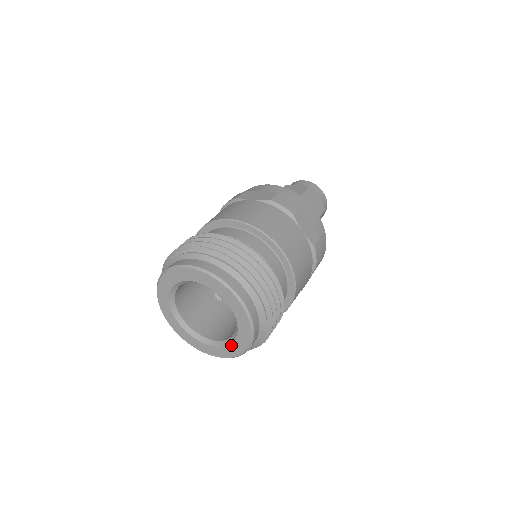
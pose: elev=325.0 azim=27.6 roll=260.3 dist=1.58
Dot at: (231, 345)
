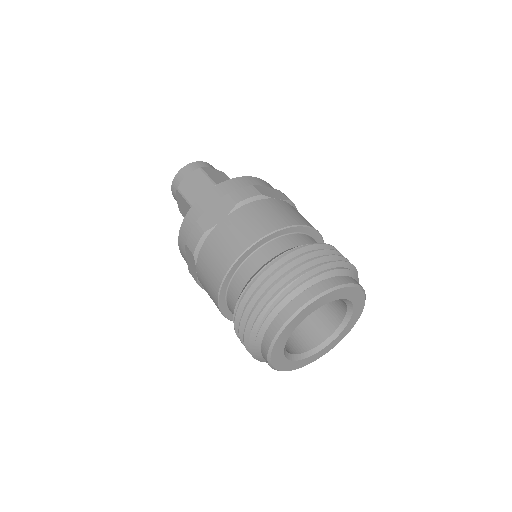
Dot at: (349, 322)
